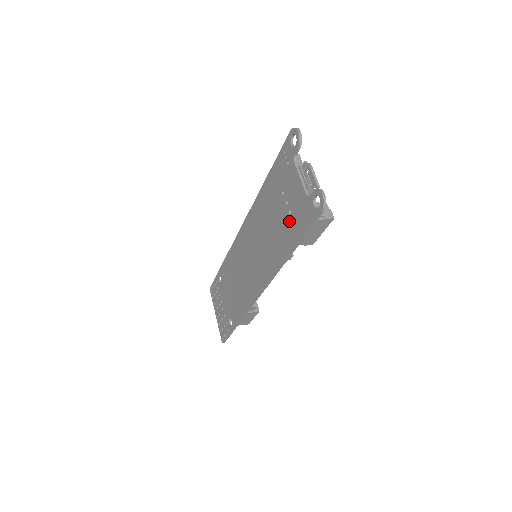
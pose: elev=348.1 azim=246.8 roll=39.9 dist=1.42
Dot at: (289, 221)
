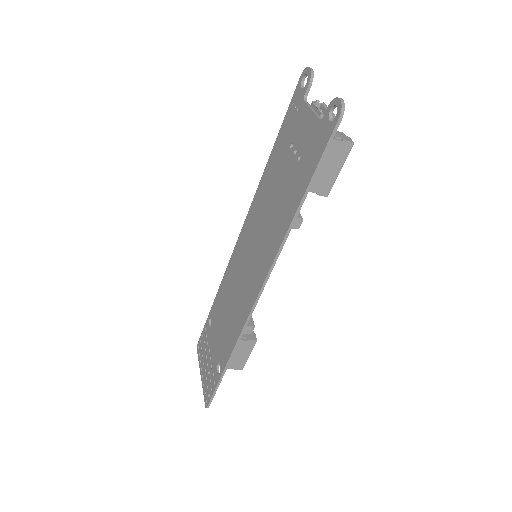
Dot at: (298, 168)
